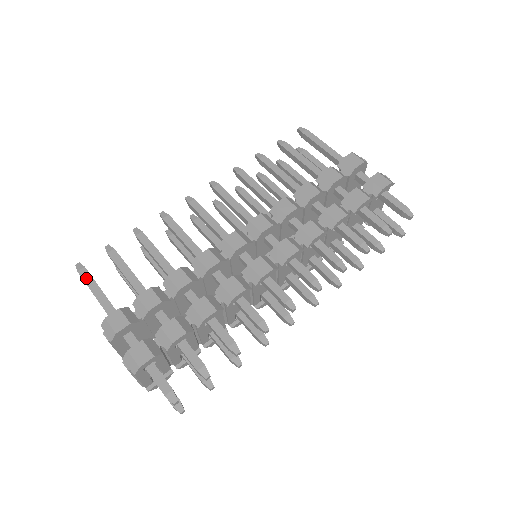
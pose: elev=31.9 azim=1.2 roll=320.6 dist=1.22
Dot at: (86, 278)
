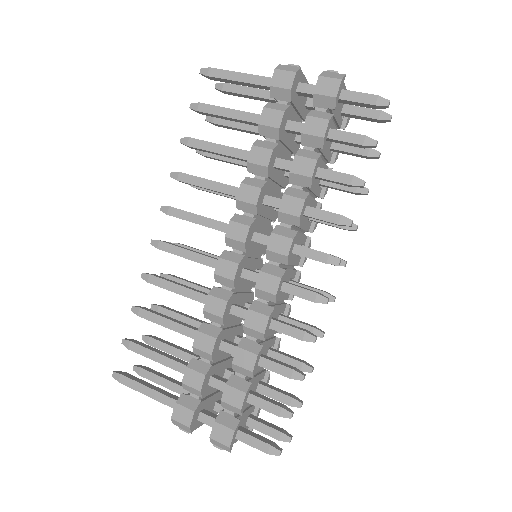
Dot at: (129, 384)
